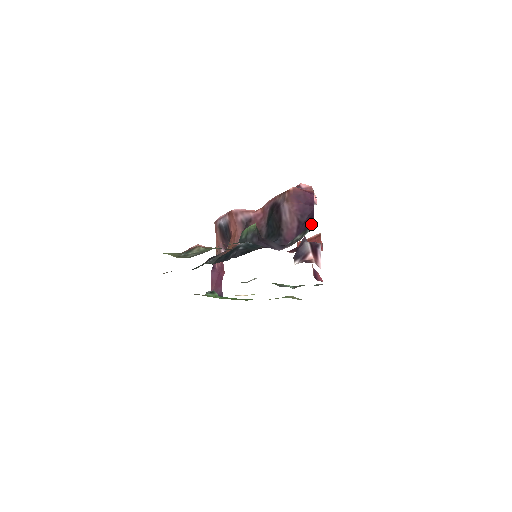
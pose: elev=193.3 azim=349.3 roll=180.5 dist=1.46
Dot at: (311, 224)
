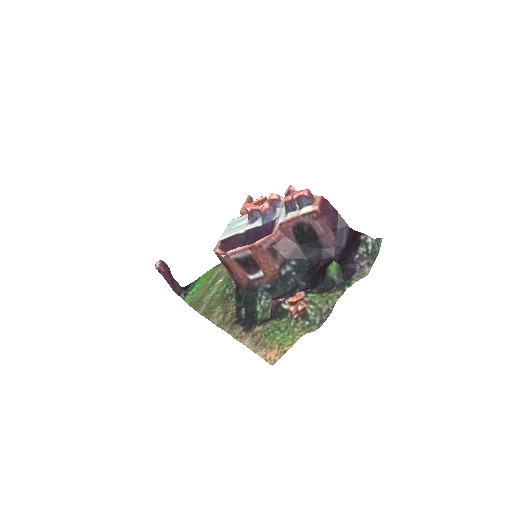
Dot at: (346, 228)
